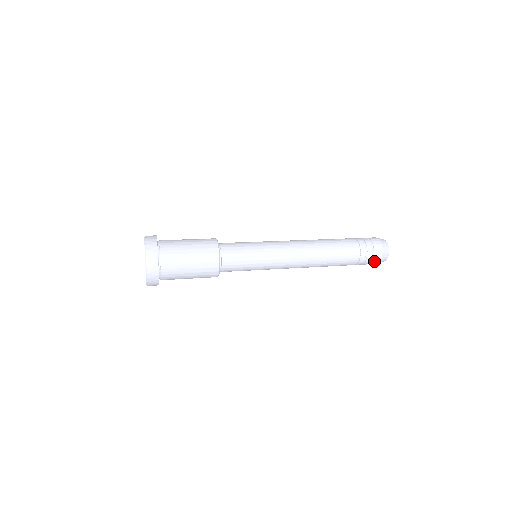
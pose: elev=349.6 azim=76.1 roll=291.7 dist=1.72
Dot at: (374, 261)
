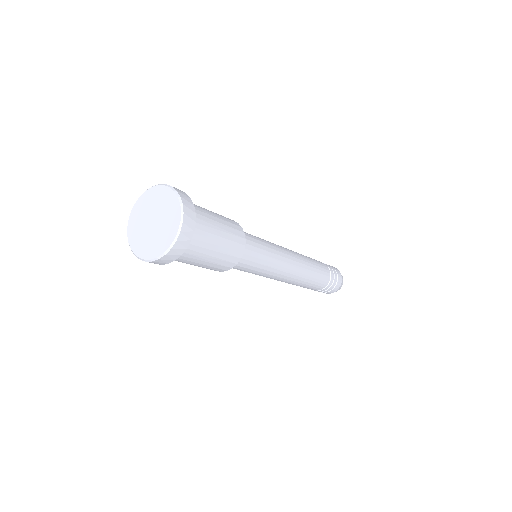
Dot at: (335, 288)
